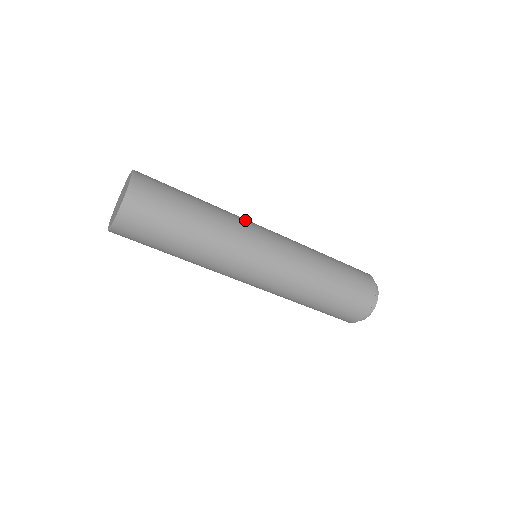
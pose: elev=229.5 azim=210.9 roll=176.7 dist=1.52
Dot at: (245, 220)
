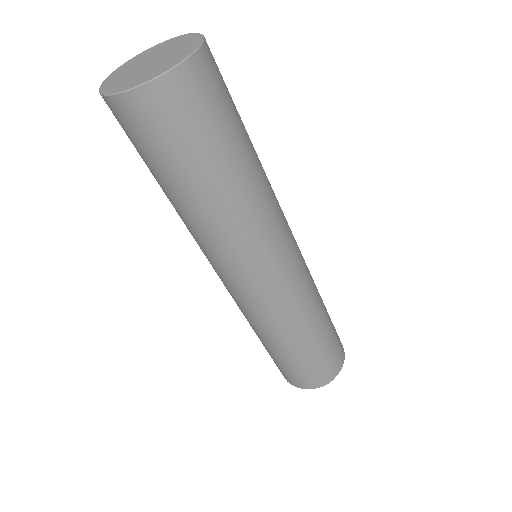
Dot at: (282, 216)
